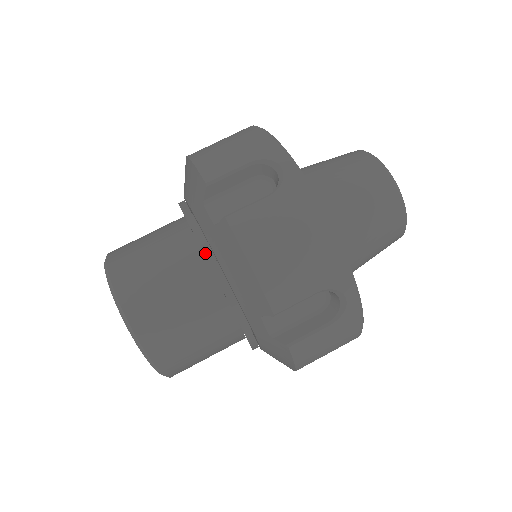
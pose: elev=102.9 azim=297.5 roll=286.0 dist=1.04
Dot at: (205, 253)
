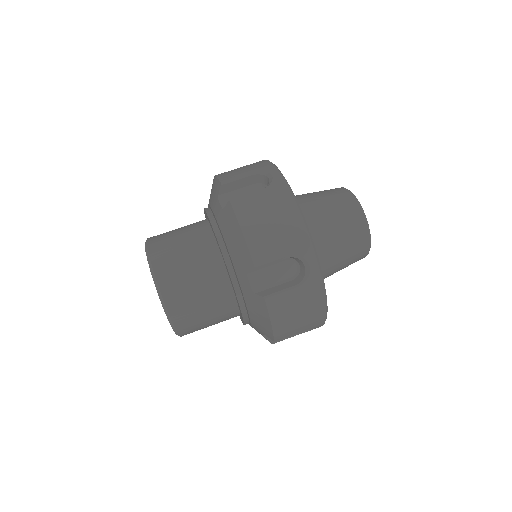
Dot at: (237, 296)
